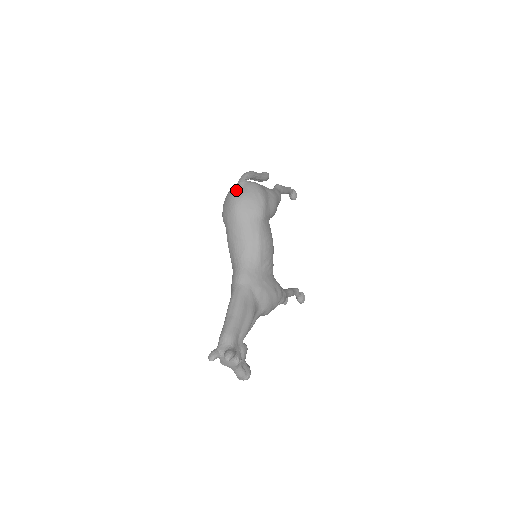
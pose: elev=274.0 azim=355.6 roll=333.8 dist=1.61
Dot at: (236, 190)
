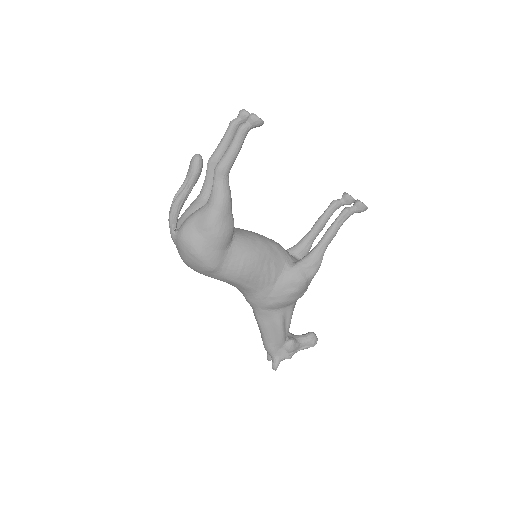
Dot at: occluded
